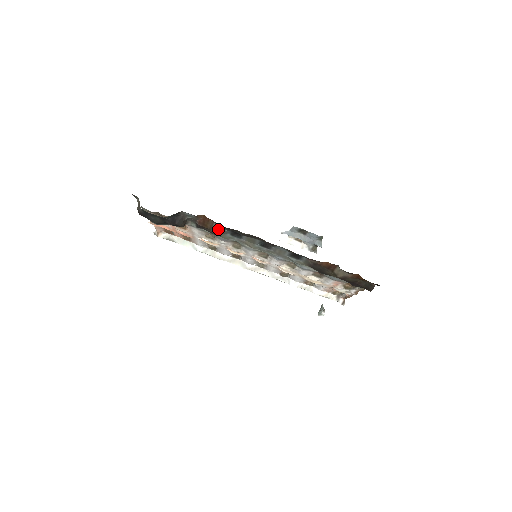
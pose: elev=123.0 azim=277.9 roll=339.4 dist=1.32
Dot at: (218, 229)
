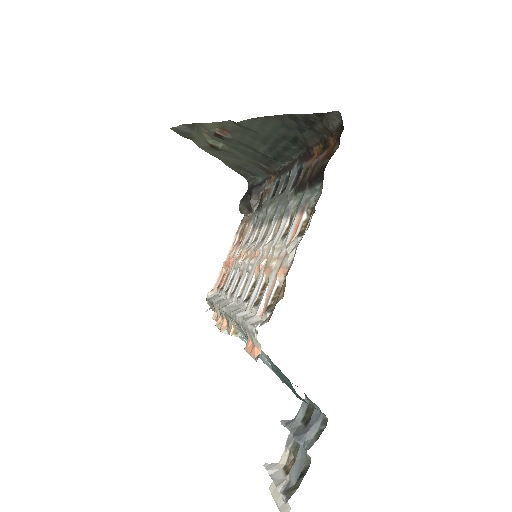
Dot at: (271, 185)
